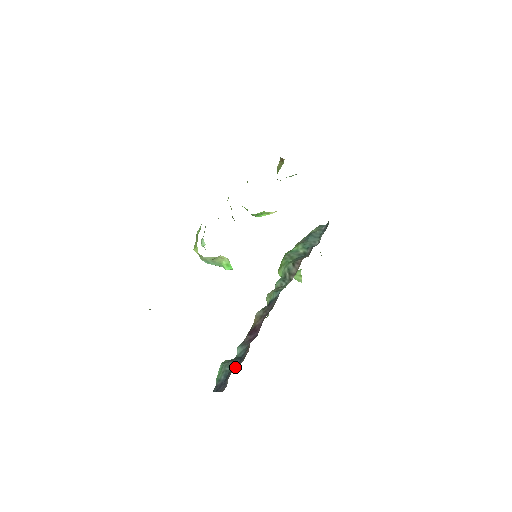
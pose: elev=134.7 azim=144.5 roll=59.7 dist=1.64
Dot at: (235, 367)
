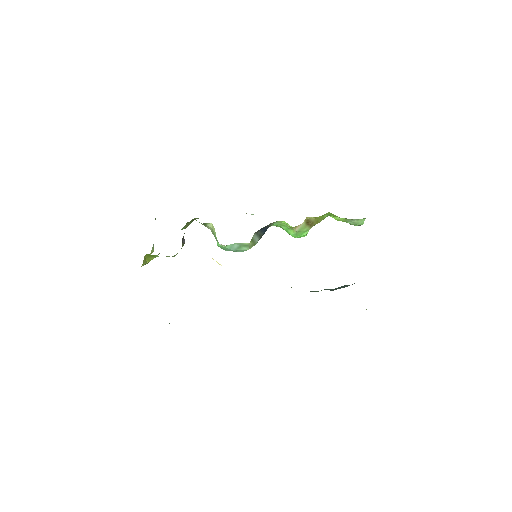
Dot at: occluded
